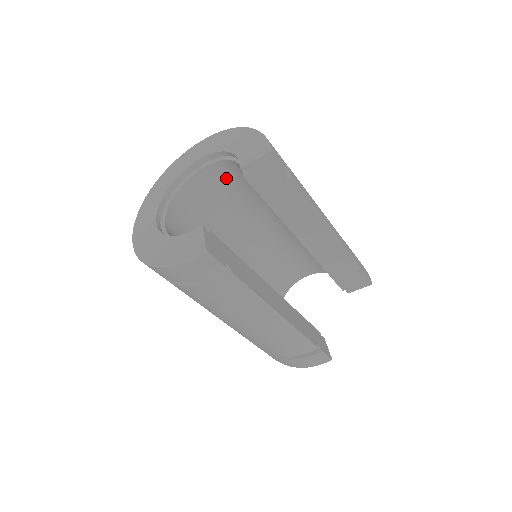
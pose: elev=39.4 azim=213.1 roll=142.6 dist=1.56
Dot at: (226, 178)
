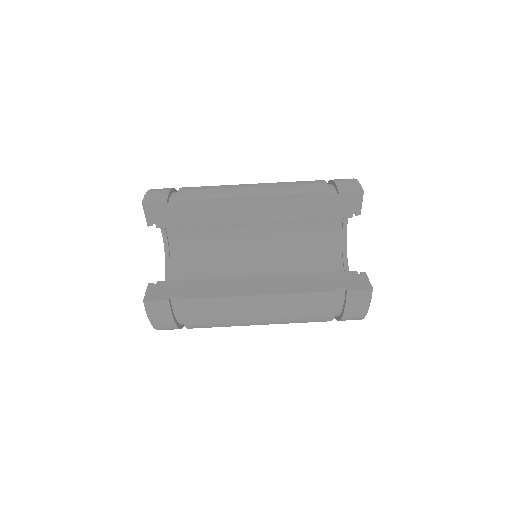
Dot at: (186, 227)
